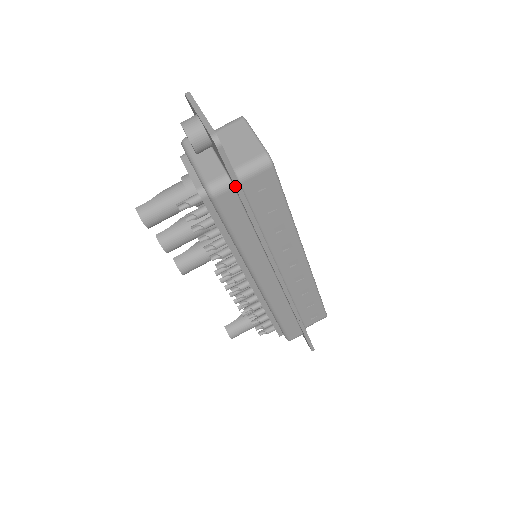
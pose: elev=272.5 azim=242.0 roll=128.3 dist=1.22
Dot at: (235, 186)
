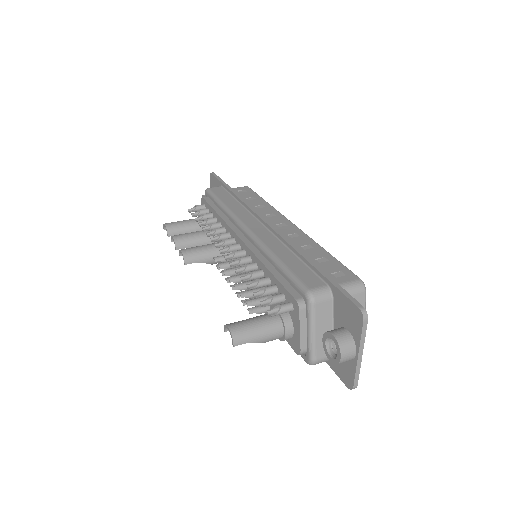
Dot at: (221, 182)
